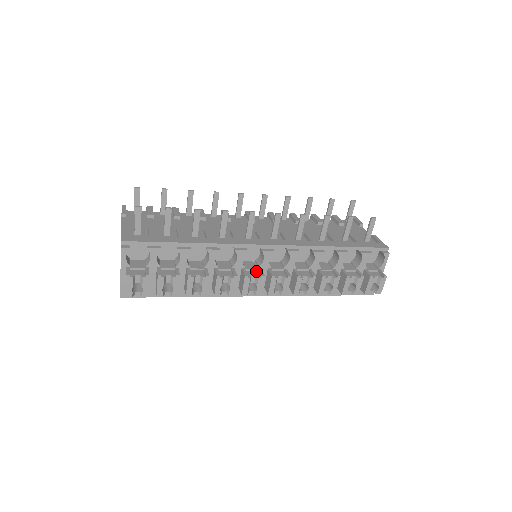
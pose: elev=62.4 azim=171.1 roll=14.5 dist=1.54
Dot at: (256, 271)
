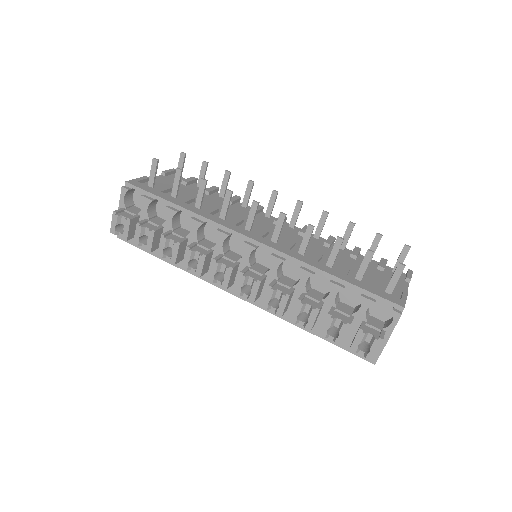
Dot at: (233, 263)
